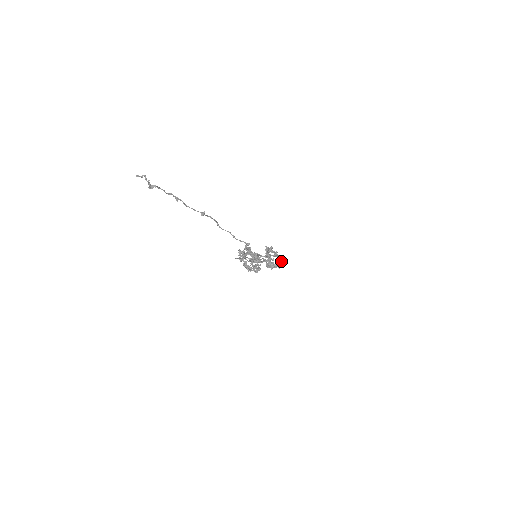
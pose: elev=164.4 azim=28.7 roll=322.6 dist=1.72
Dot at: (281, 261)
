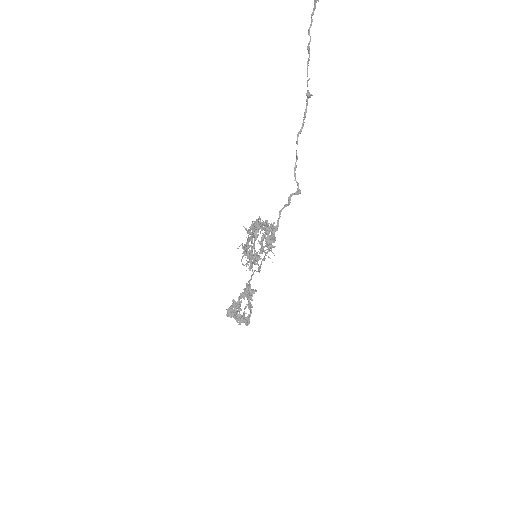
Dot at: (248, 318)
